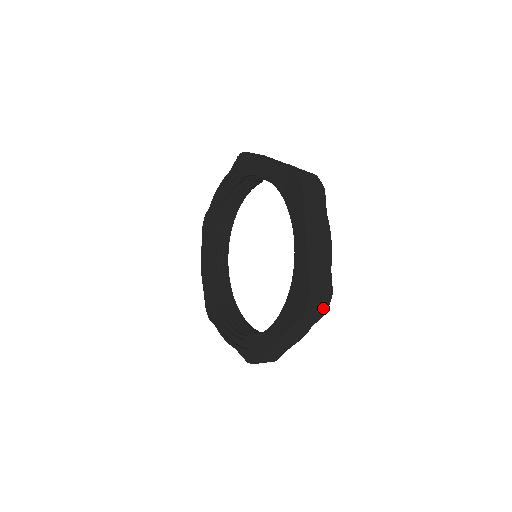
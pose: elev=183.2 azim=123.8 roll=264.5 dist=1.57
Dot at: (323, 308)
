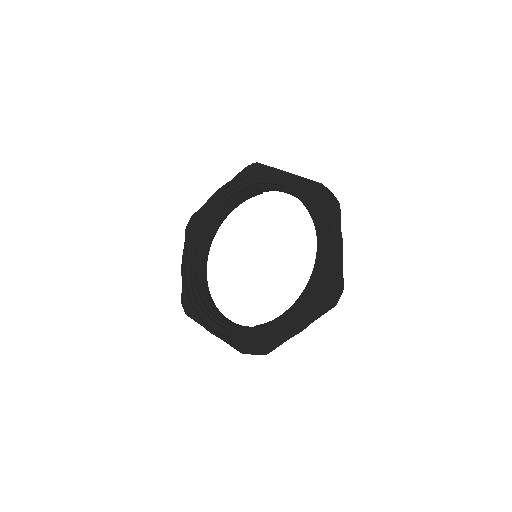
Dot at: (335, 301)
